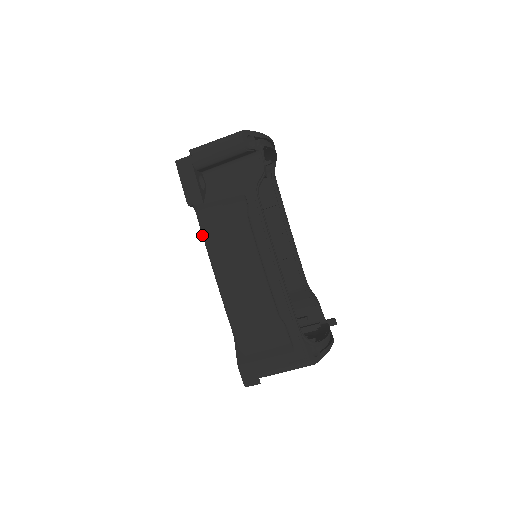
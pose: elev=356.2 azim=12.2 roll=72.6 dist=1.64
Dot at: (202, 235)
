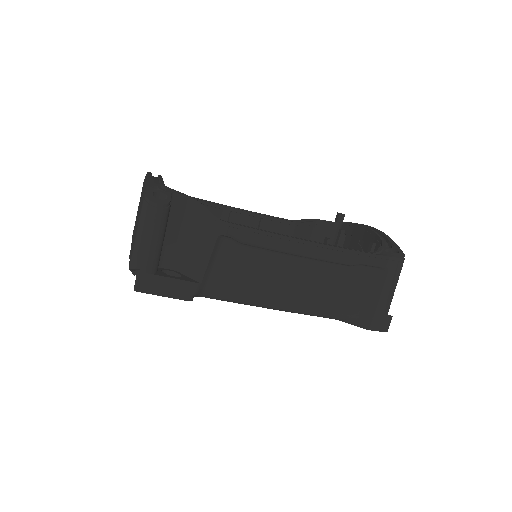
Dot at: occluded
